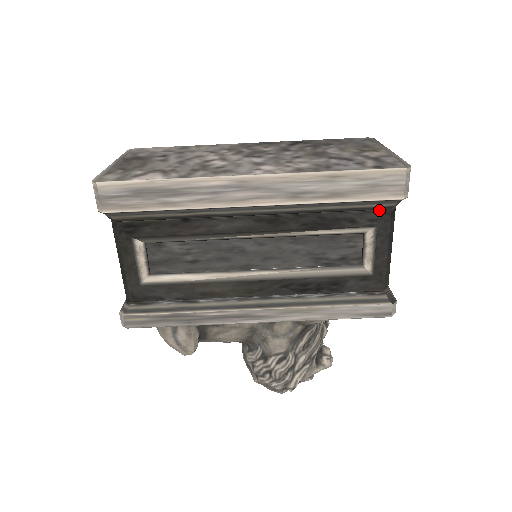
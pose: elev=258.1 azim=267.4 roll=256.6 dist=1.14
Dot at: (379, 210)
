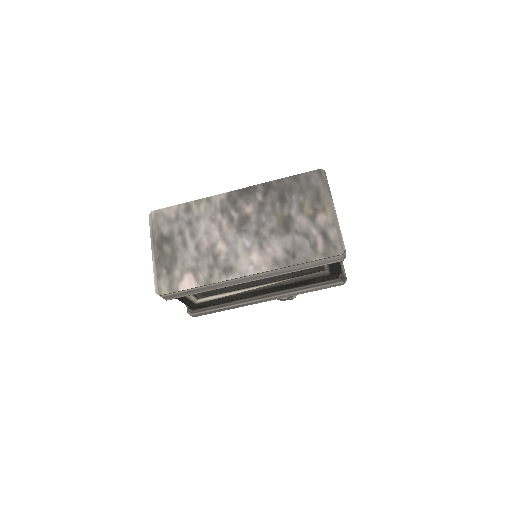
Dot at: occluded
